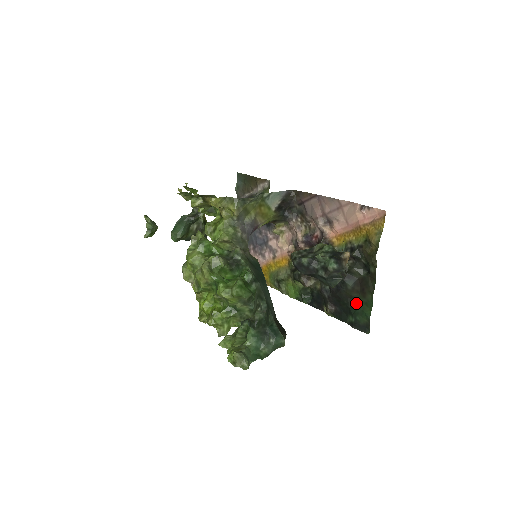
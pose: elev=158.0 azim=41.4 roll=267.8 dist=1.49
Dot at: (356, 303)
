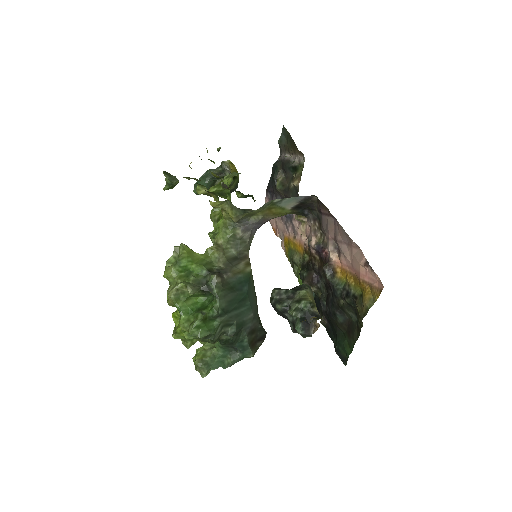
Dot at: (343, 335)
